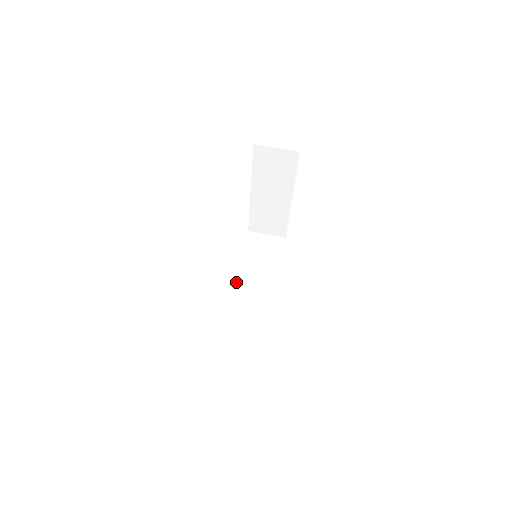
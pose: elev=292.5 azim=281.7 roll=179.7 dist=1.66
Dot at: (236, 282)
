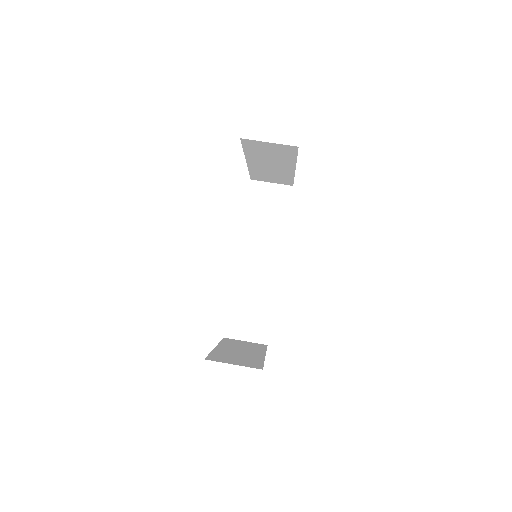
Dot at: (241, 251)
